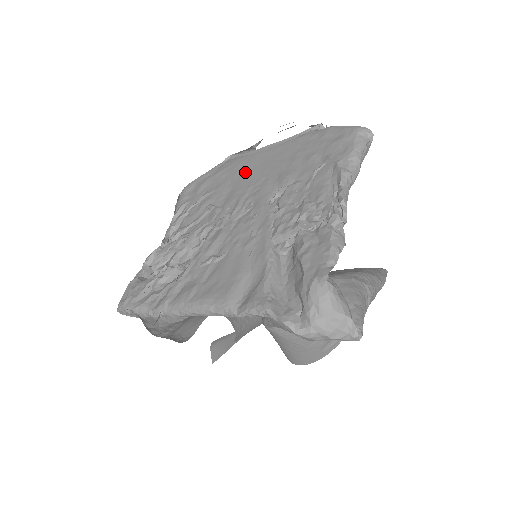
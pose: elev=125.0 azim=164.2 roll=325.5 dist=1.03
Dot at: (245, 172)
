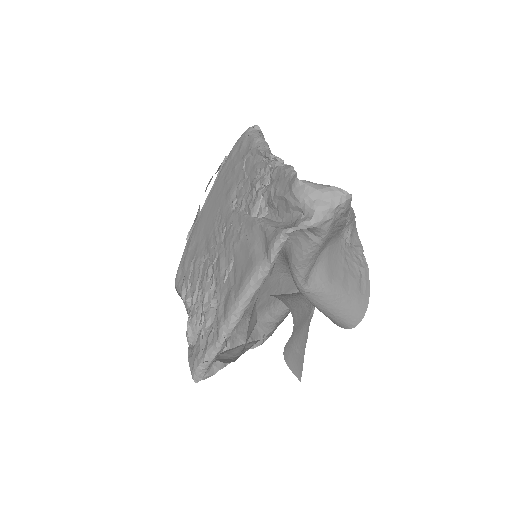
Dot at: (205, 224)
